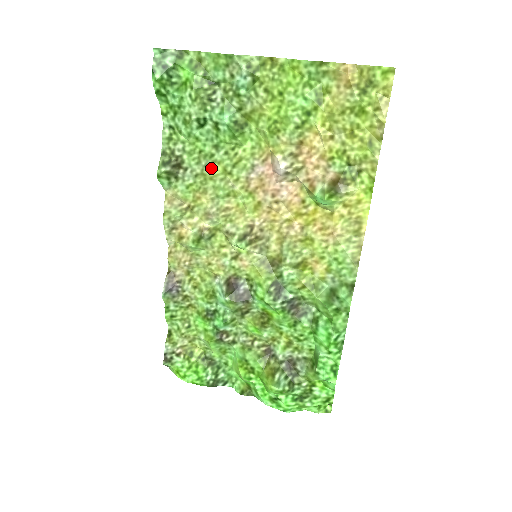
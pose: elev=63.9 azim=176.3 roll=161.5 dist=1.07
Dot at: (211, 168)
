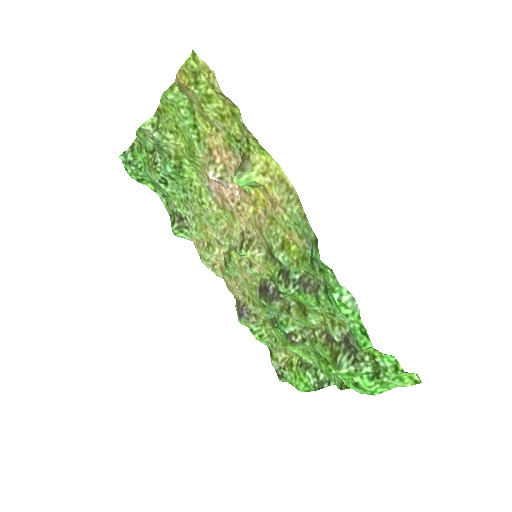
Dot at: (194, 207)
